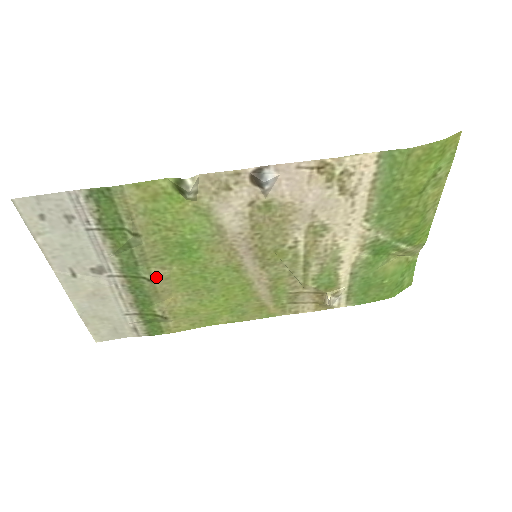
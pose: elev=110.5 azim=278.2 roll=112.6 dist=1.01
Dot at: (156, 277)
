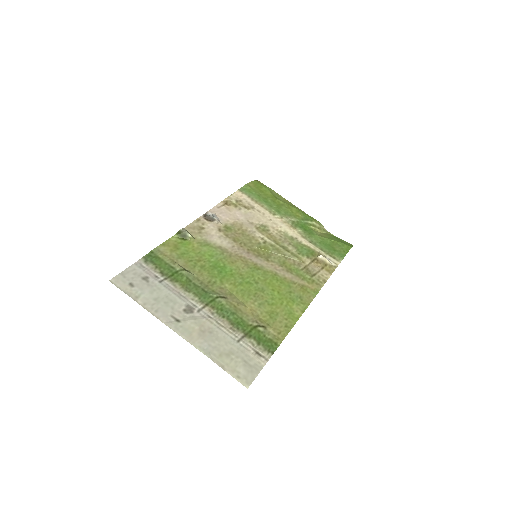
Dot at: (223, 295)
